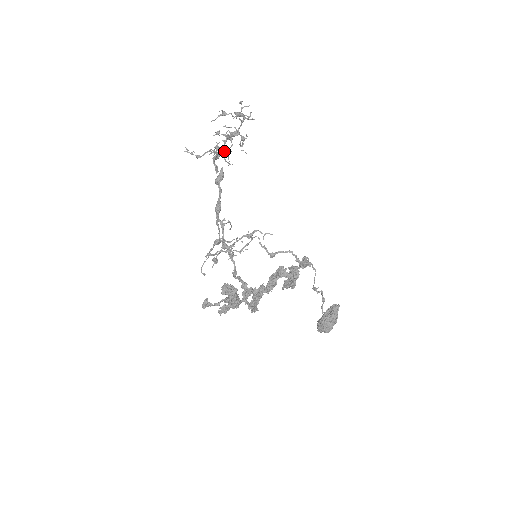
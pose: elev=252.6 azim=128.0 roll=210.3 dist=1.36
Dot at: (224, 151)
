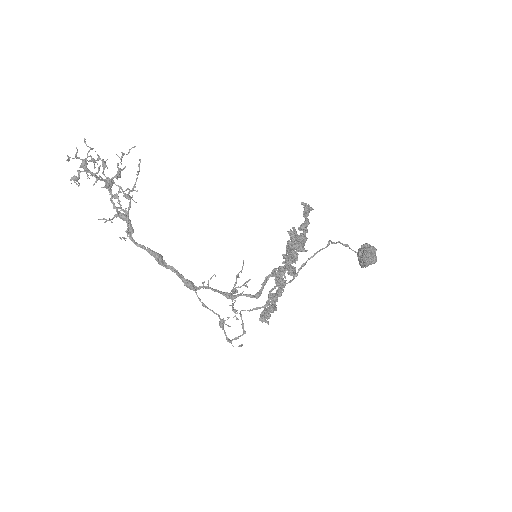
Dot at: (128, 225)
